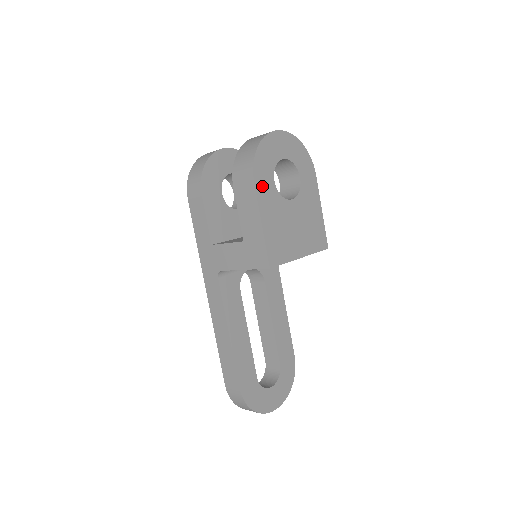
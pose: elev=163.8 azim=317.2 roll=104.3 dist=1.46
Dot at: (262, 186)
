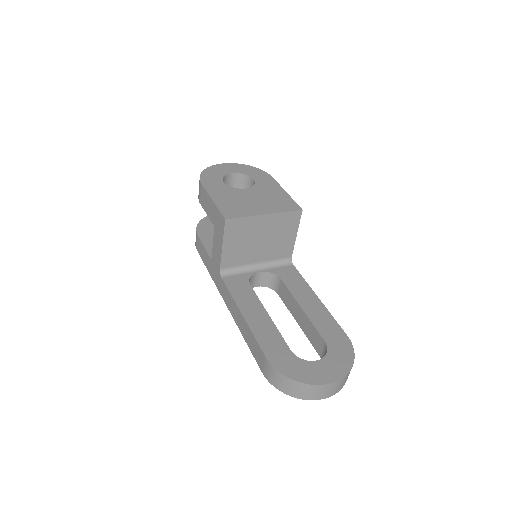
Dot at: (210, 185)
